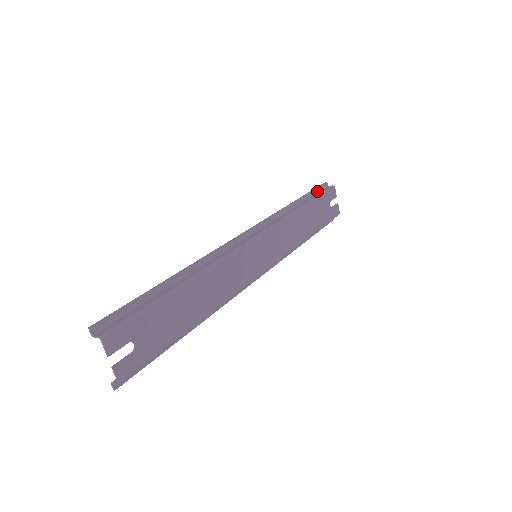
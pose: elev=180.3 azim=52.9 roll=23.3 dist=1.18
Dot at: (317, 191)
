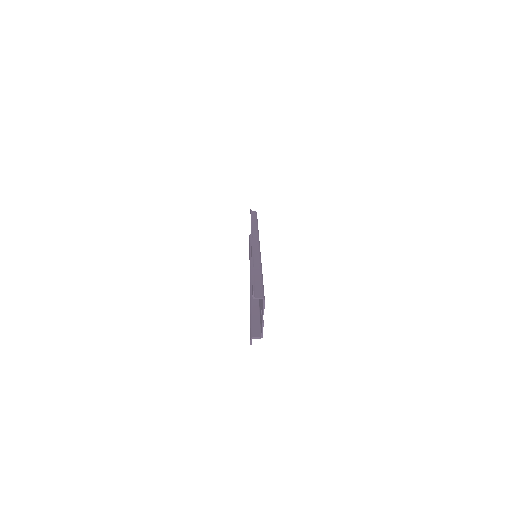
Dot at: occluded
